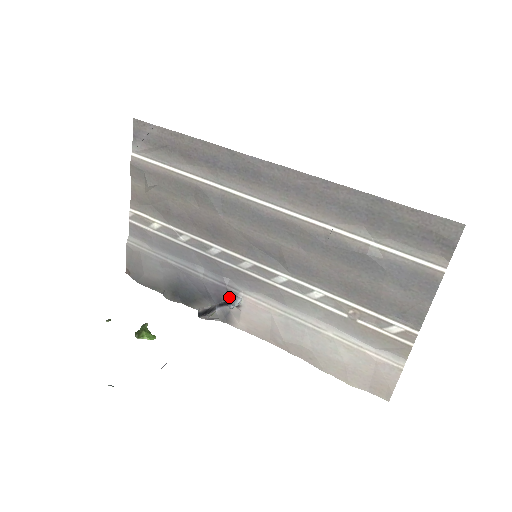
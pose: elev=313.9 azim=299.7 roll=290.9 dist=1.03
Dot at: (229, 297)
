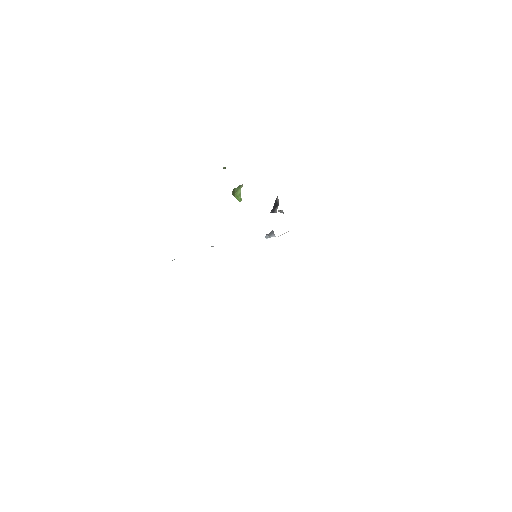
Dot at: occluded
